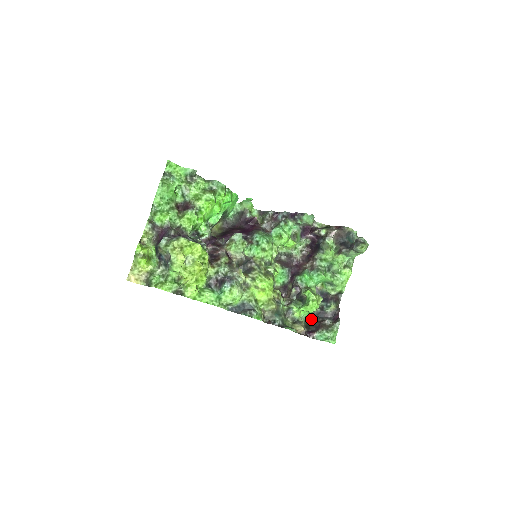
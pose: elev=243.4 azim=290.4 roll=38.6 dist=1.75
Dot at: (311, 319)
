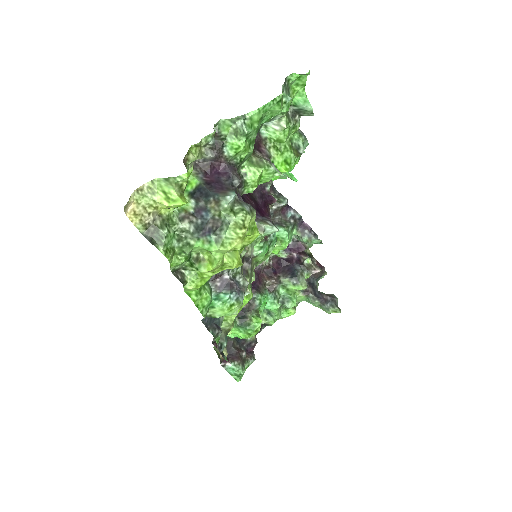
Dot at: (229, 340)
